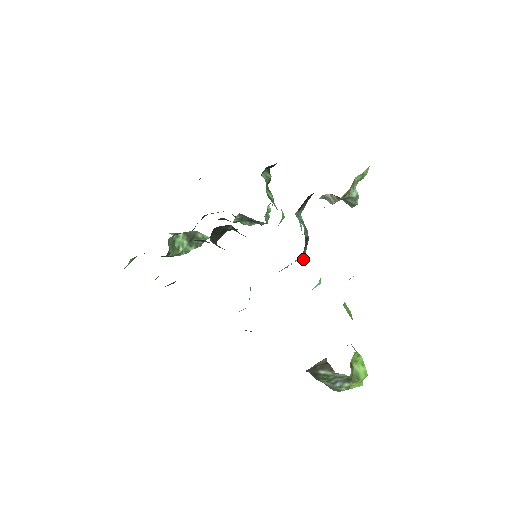
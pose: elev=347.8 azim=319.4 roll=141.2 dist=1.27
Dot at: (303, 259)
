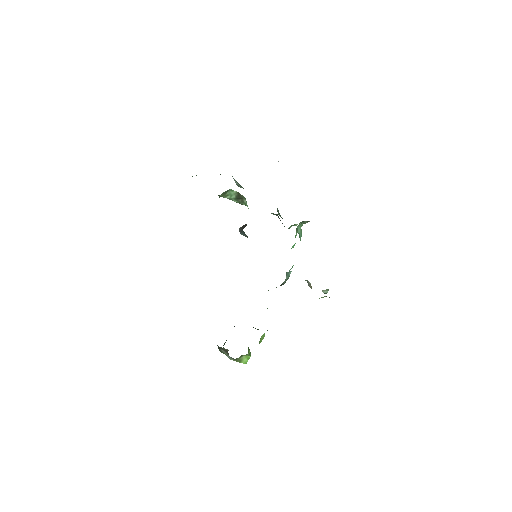
Dot at: occluded
